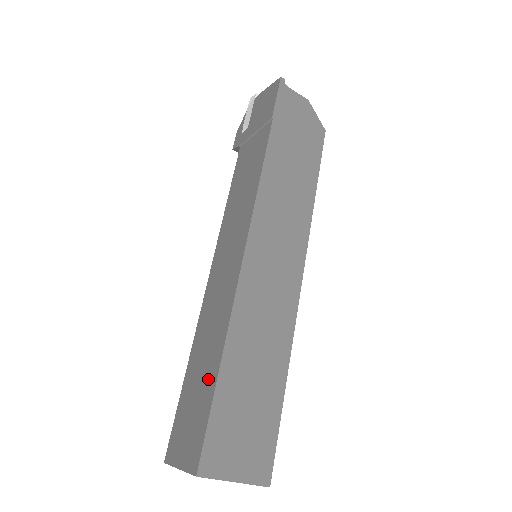
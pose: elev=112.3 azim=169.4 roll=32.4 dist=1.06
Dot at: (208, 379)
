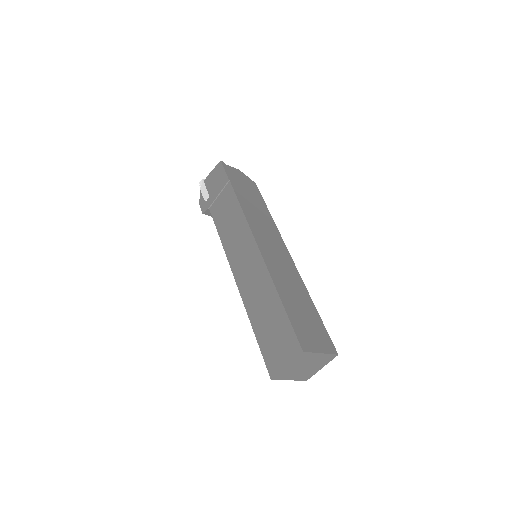
Dot at: (276, 312)
